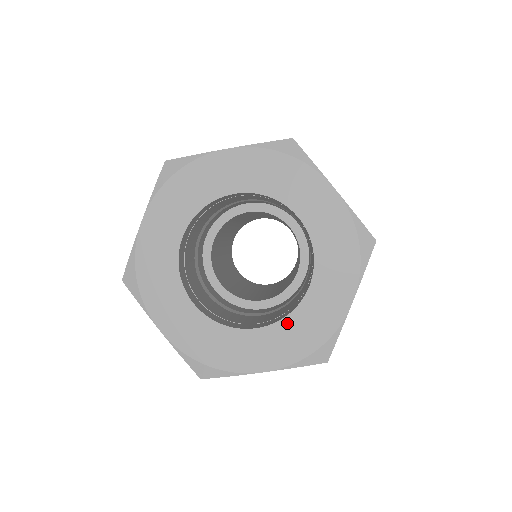
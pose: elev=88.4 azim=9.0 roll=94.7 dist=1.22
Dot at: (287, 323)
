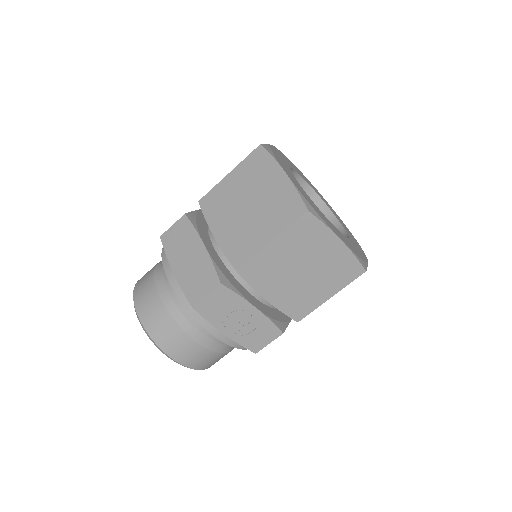
Dot at: (345, 237)
